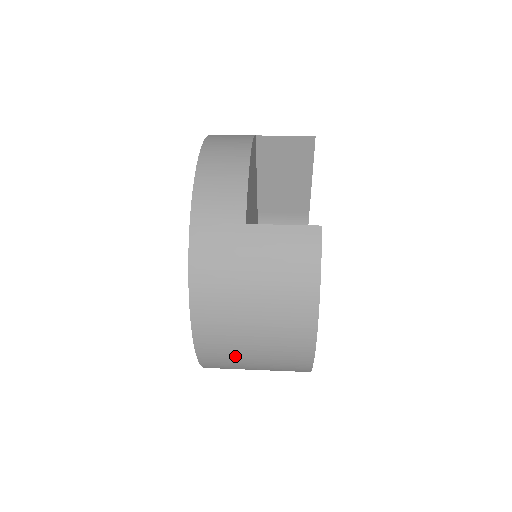
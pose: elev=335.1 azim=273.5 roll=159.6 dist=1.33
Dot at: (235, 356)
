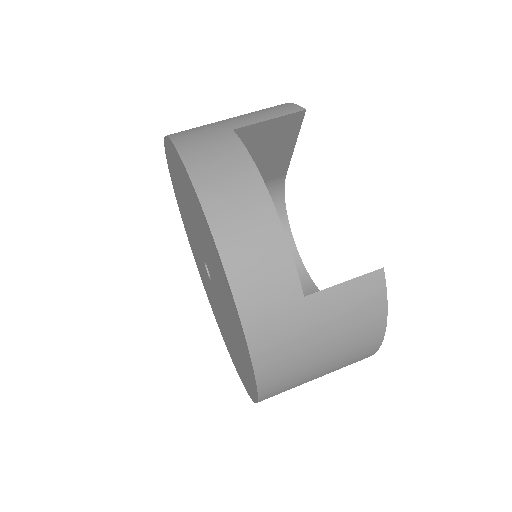
Dot at: occluded
